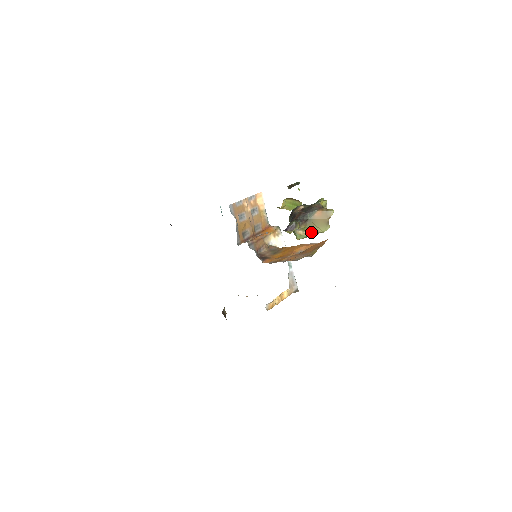
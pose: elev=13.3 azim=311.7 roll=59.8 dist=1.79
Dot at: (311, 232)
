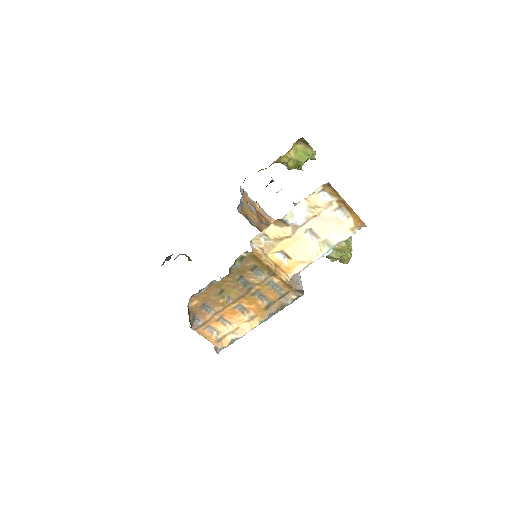
Dot at: occluded
